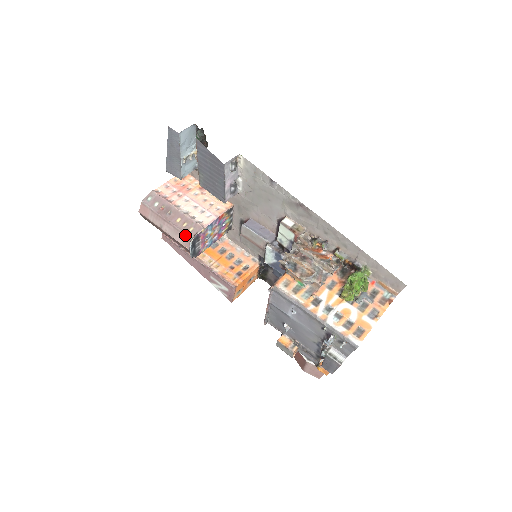
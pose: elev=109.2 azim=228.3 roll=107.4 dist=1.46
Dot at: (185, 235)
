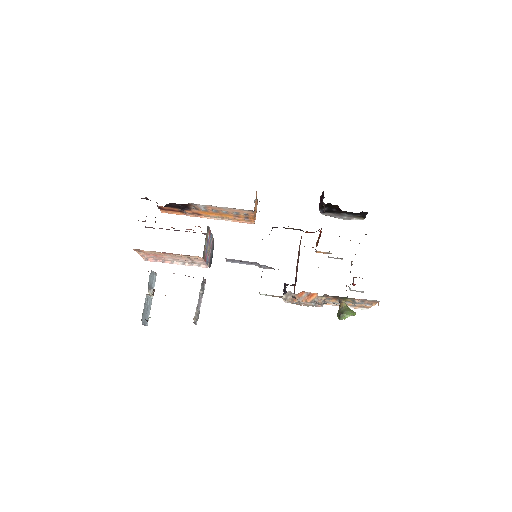
Dot at: occluded
